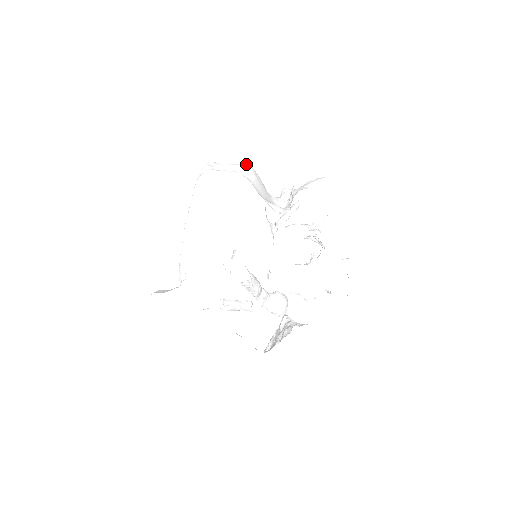
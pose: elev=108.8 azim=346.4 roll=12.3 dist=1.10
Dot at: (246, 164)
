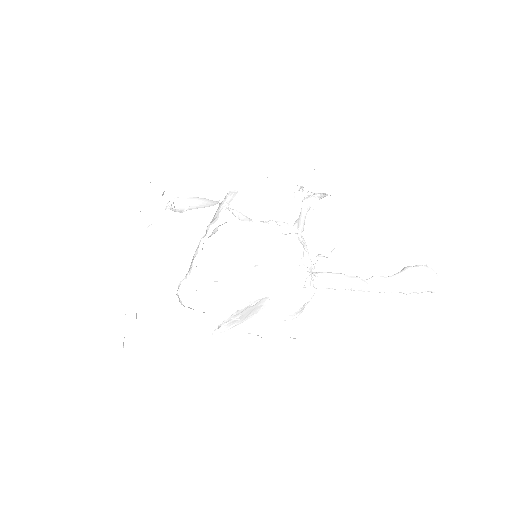
Dot at: (172, 200)
